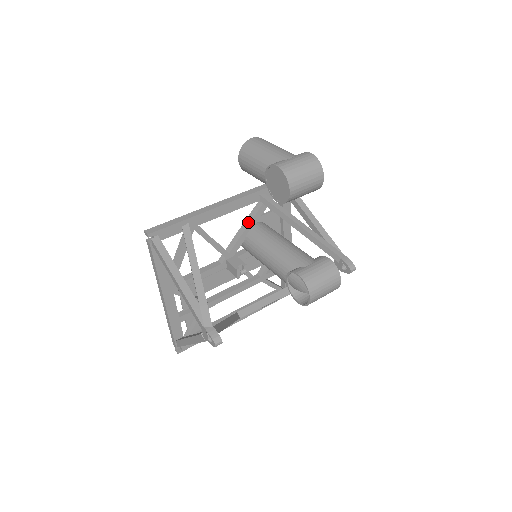
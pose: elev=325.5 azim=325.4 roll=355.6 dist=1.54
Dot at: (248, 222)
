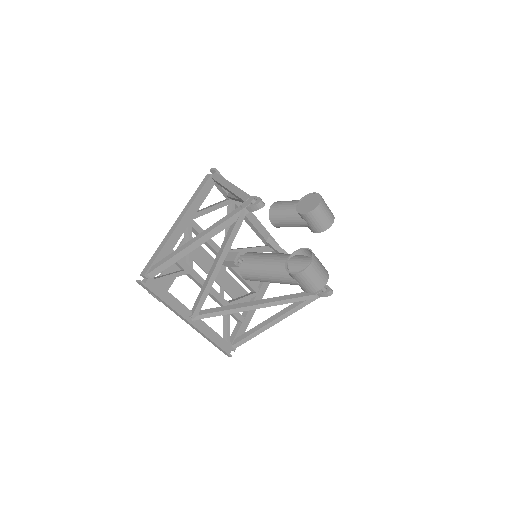
Dot at: (252, 247)
